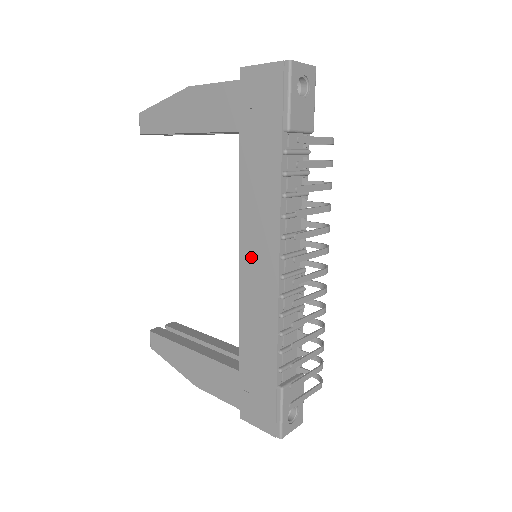
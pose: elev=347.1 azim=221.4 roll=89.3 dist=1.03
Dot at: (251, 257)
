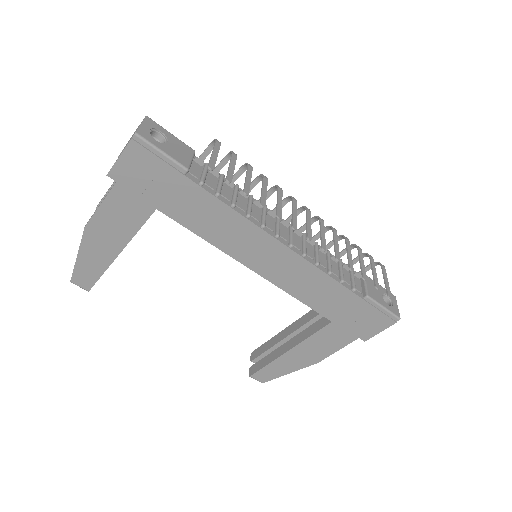
Dot at: (258, 260)
